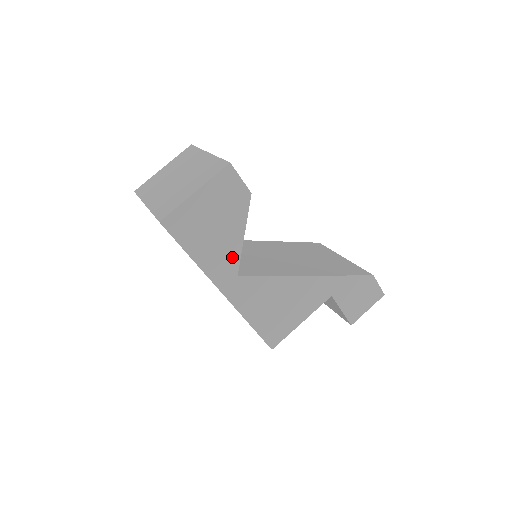
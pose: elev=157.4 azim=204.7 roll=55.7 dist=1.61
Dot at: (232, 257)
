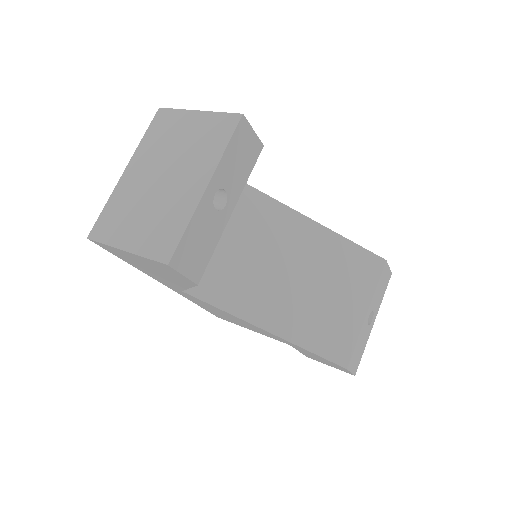
Dot at: (175, 285)
